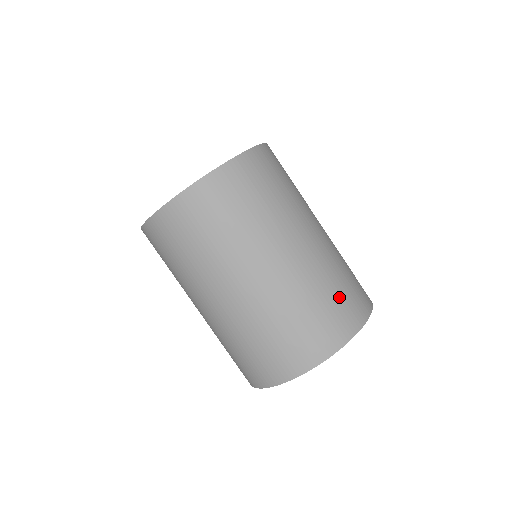
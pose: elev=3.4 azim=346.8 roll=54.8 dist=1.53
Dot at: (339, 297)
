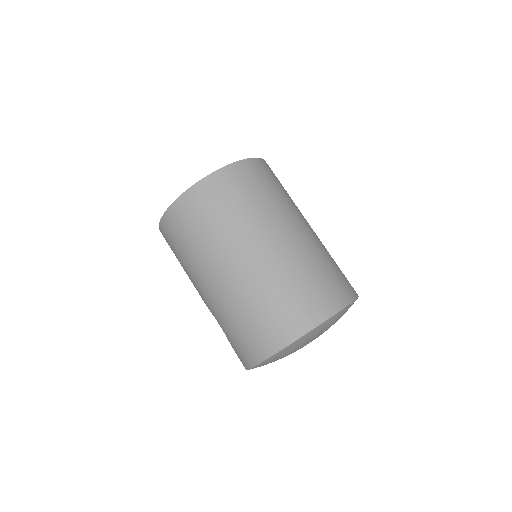
Dot at: occluded
